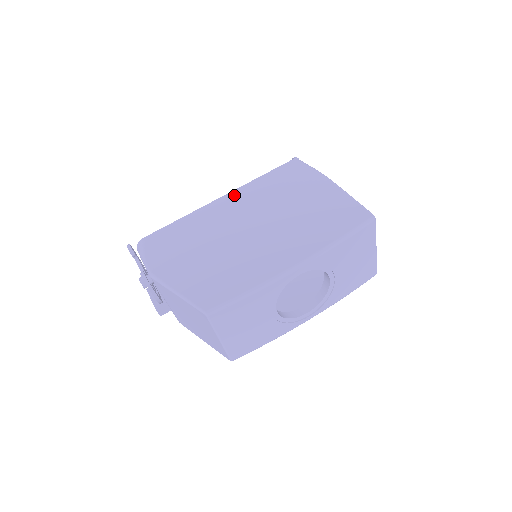
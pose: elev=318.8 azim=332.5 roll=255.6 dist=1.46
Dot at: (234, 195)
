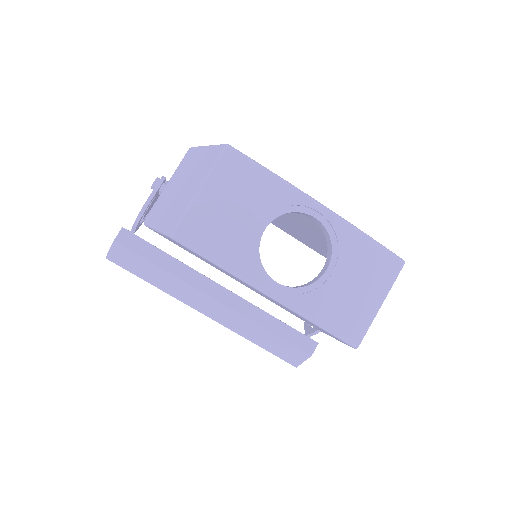
Dot at: occluded
